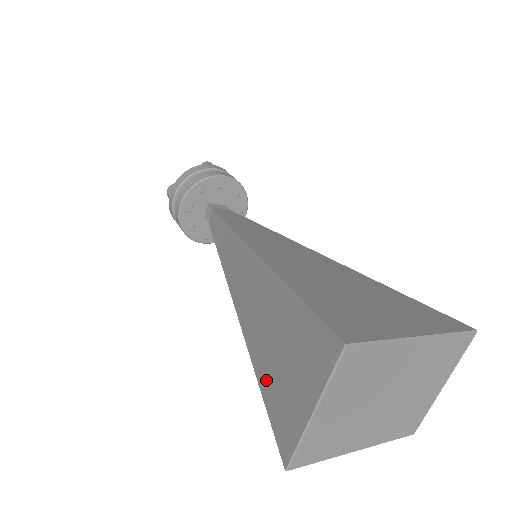
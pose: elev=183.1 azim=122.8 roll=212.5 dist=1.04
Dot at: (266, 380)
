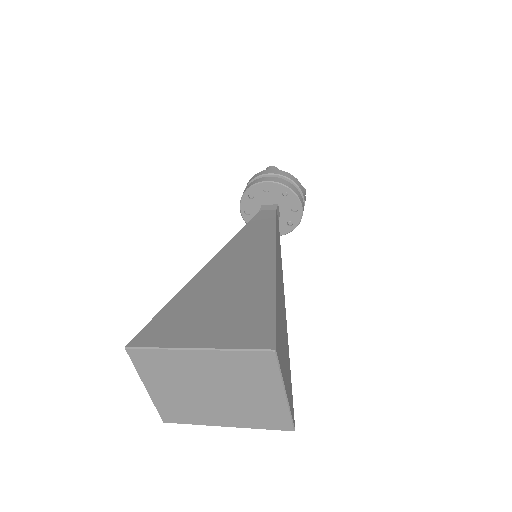
Dot at: occluded
